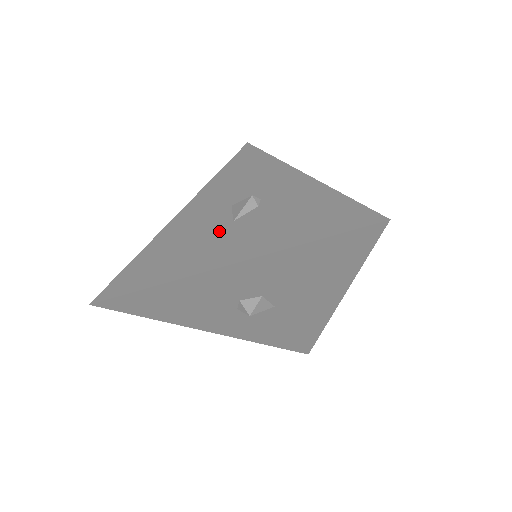
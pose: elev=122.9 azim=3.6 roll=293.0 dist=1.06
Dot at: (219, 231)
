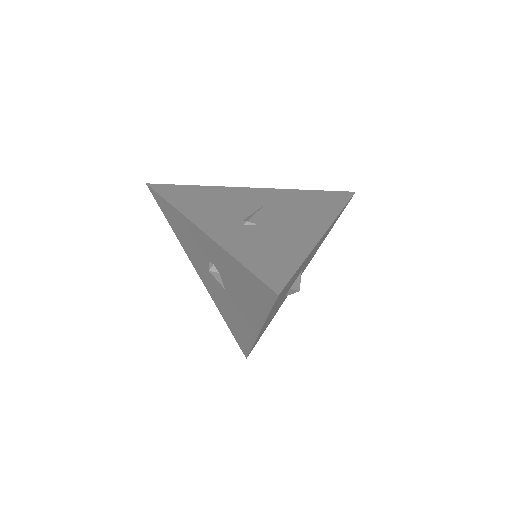
Dot at: (229, 300)
